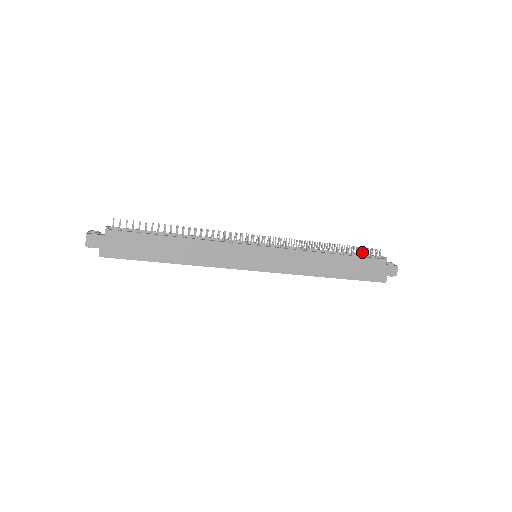
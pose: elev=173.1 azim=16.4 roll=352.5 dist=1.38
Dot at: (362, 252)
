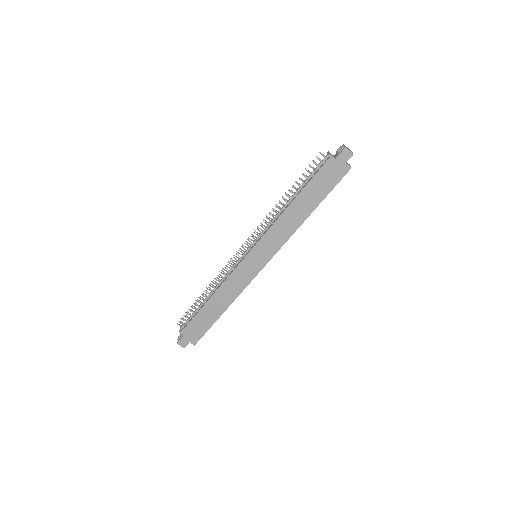
Dot at: occluded
